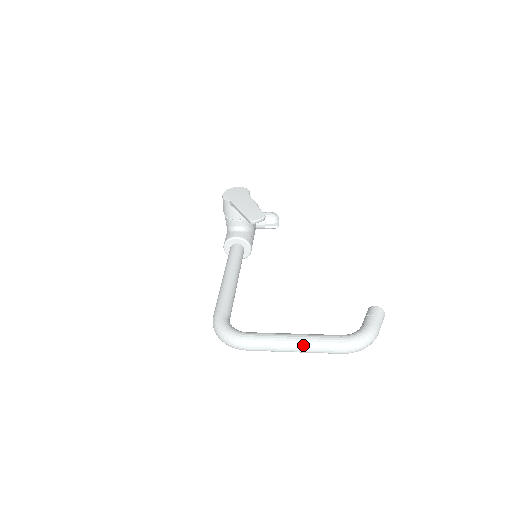
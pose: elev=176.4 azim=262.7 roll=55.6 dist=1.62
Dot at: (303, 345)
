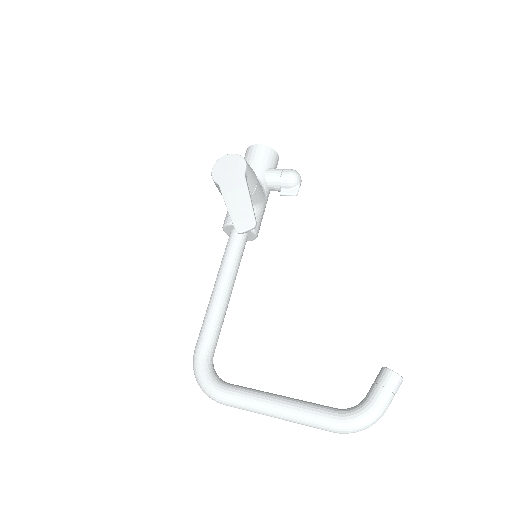
Dot at: (286, 418)
